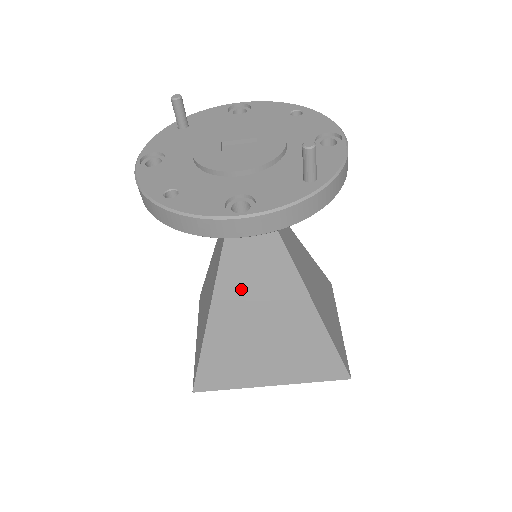
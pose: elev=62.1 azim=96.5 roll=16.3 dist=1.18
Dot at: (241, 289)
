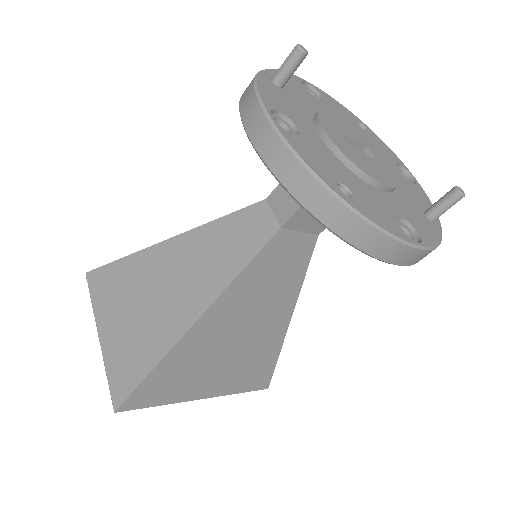
Dot at: (248, 294)
